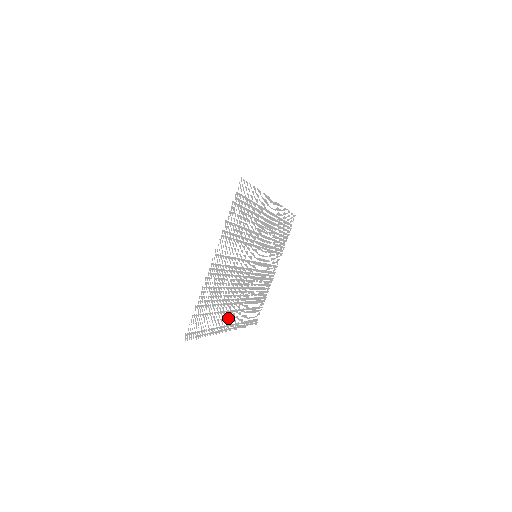
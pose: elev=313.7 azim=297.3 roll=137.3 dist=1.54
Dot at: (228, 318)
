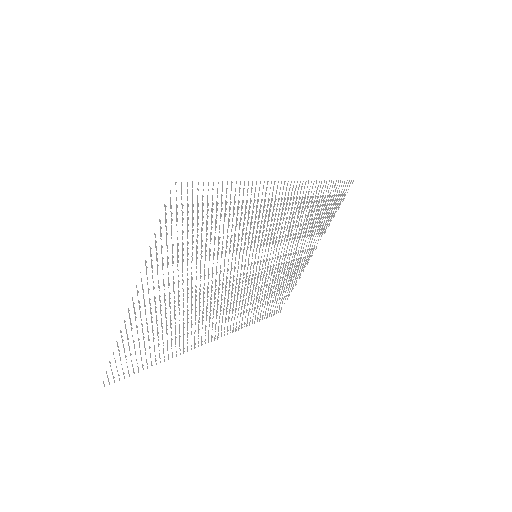
Dot at: (208, 331)
